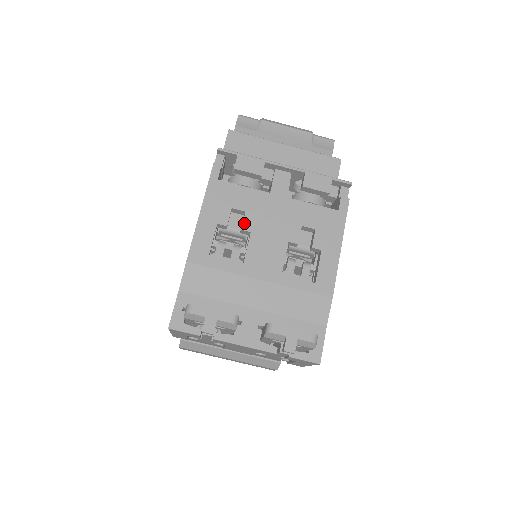
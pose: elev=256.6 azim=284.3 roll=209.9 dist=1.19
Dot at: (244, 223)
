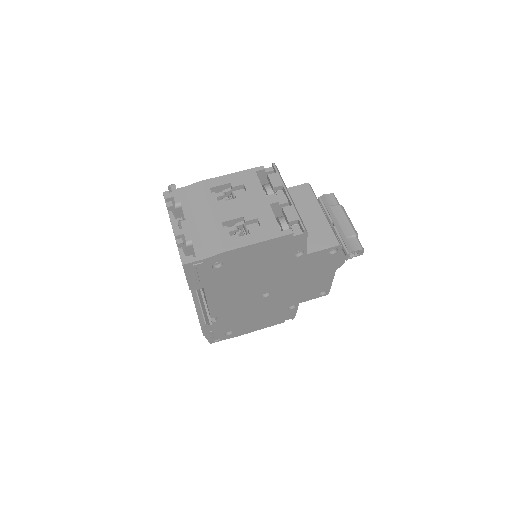
Dot at: (239, 193)
